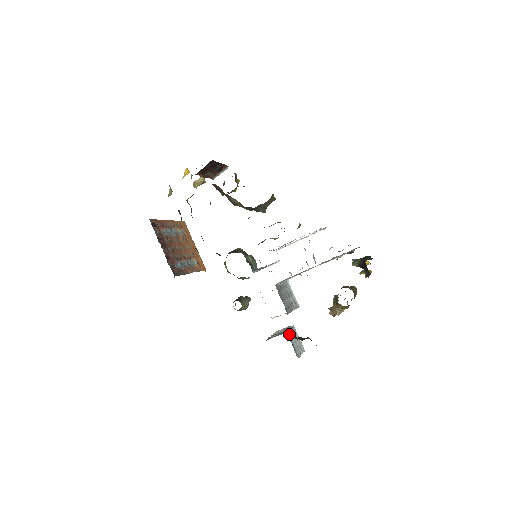
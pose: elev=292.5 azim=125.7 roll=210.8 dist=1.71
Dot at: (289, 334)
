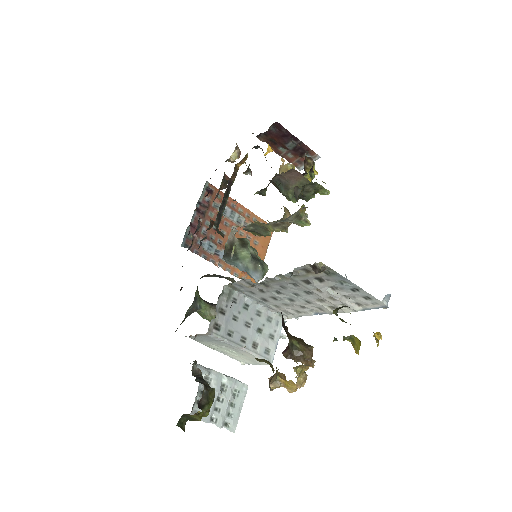
Dot at: (214, 378)
